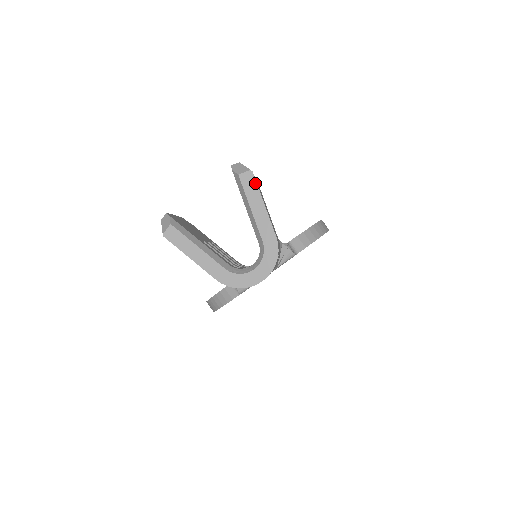
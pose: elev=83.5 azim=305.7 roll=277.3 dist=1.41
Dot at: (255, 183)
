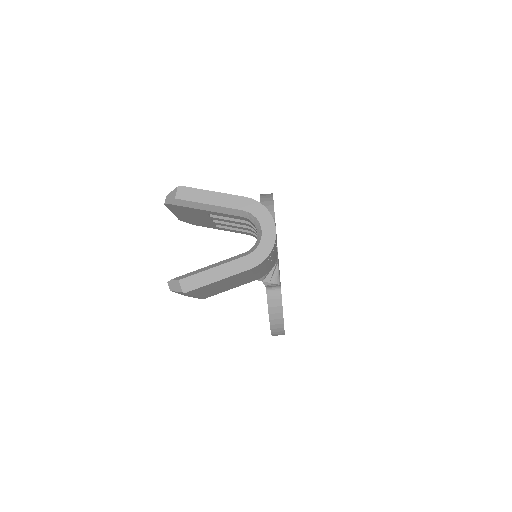
Dot at: (191, 189)
